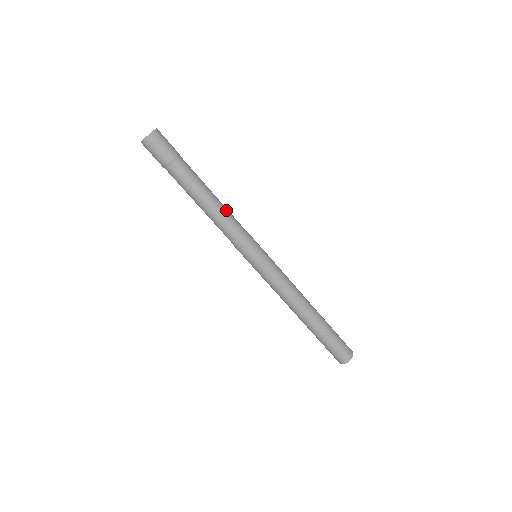
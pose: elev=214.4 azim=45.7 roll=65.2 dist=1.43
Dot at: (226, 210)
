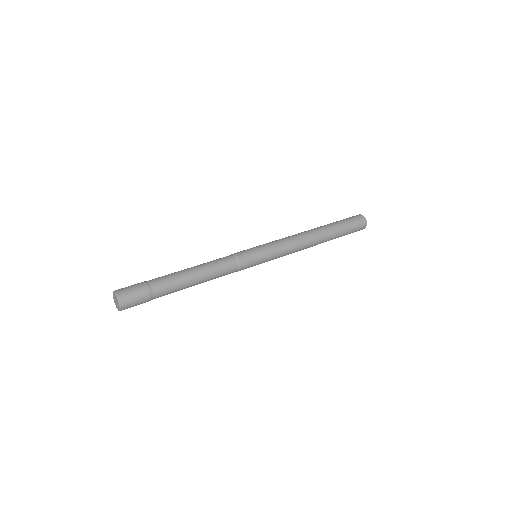
Dot at: (211, 264)
